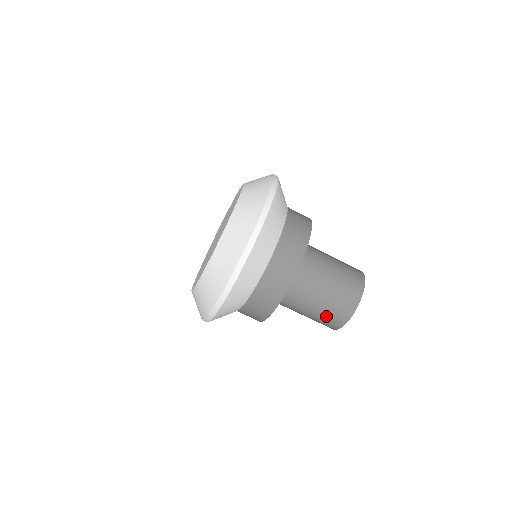
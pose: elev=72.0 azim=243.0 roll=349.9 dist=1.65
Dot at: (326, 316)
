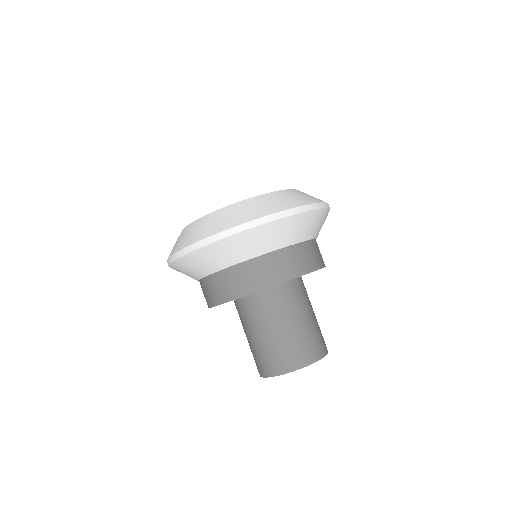
Dot at: (254, 355)
